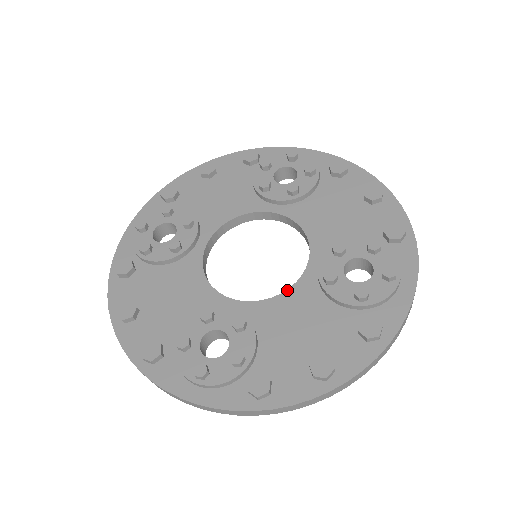
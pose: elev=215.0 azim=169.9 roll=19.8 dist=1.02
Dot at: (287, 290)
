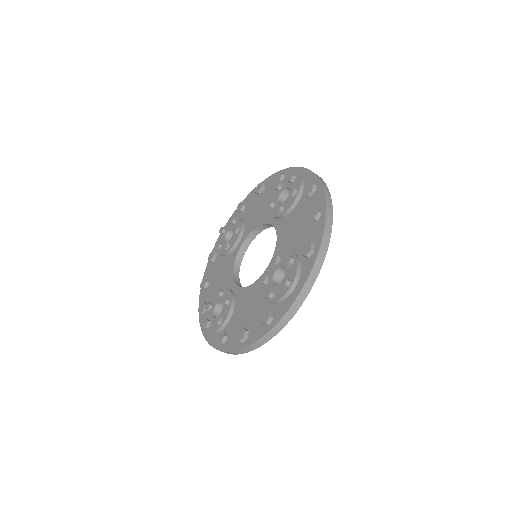
Dot at: (254, 283)
